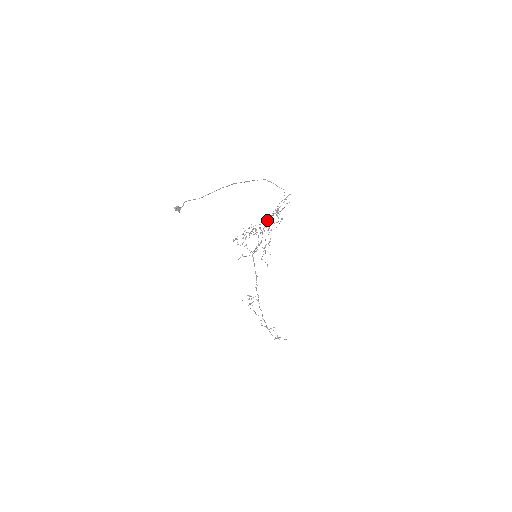
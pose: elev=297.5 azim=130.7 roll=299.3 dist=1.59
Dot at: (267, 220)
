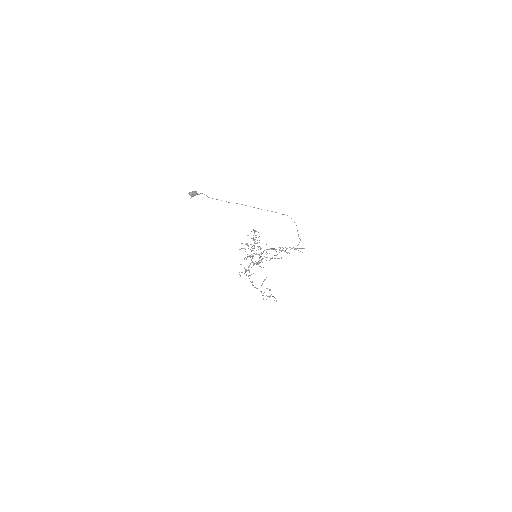
Dot at: (271, 248)
